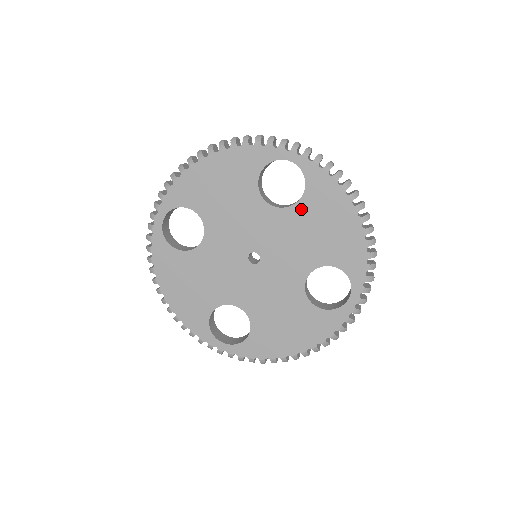
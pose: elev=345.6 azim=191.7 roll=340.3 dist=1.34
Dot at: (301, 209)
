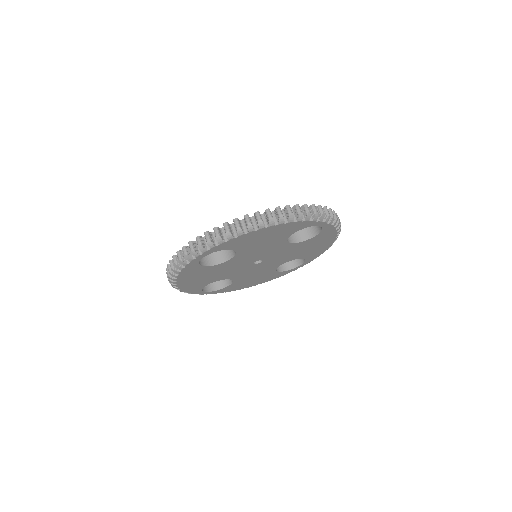
Dot at: (241, 250)
